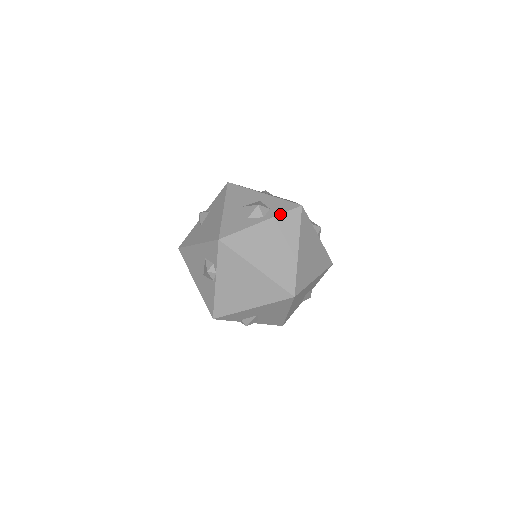
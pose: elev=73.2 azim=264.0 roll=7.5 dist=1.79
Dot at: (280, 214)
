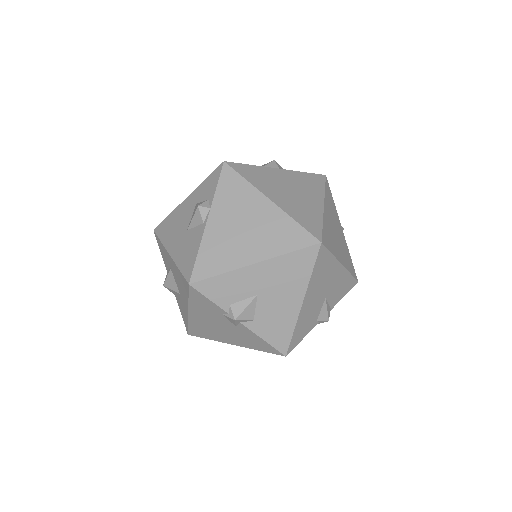
Dot at: occluded
